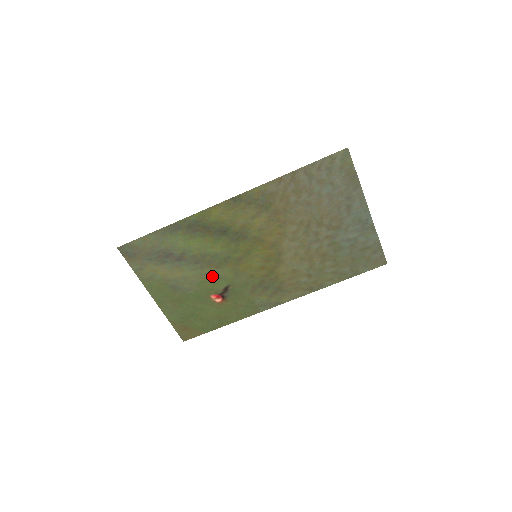
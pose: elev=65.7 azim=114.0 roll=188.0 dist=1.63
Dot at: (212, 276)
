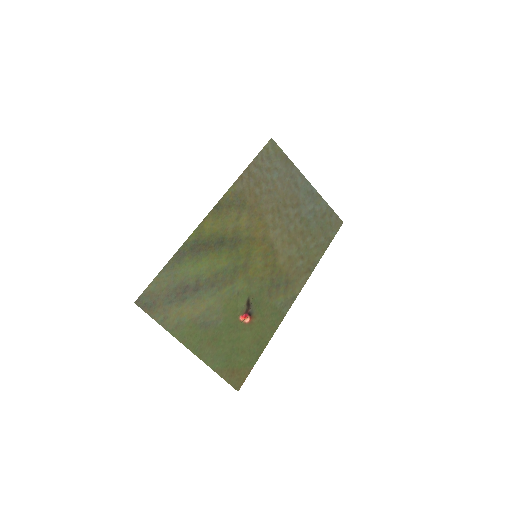
Dot at: (231, 295)
